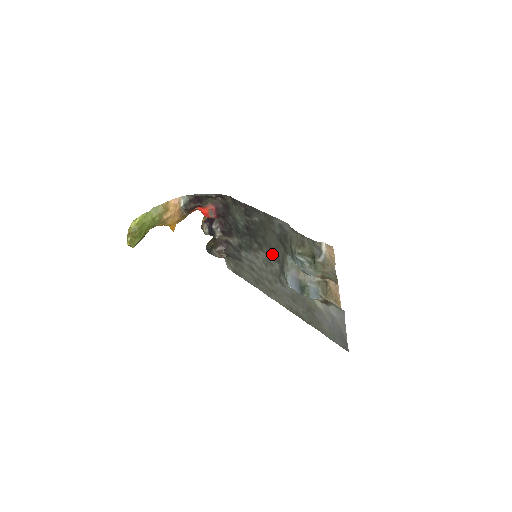
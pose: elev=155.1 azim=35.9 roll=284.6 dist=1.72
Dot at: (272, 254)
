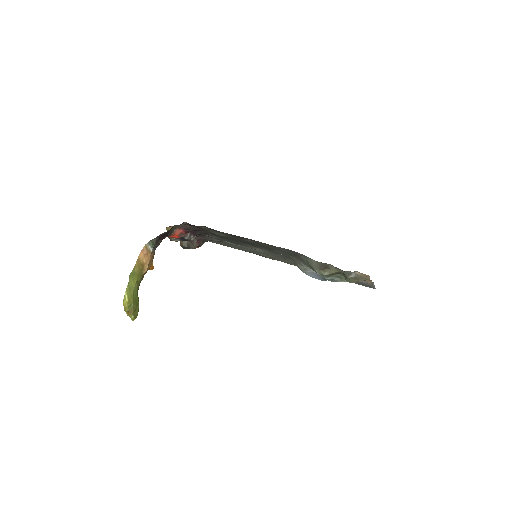
Dot at: (275, 253)
